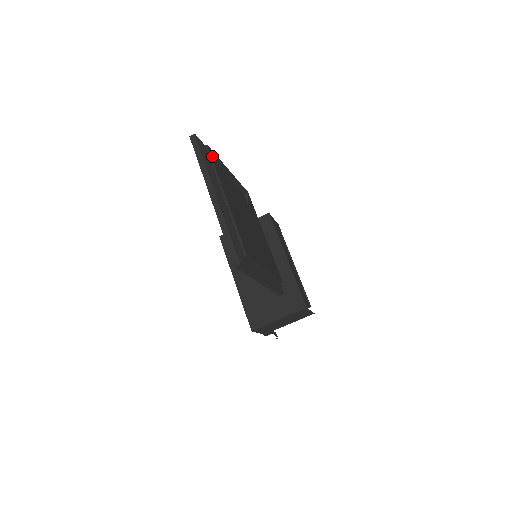
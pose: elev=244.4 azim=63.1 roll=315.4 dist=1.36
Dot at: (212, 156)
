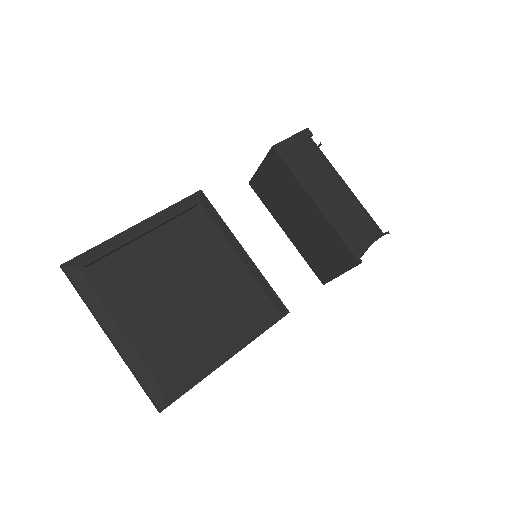
Dot at: (92, 275)
